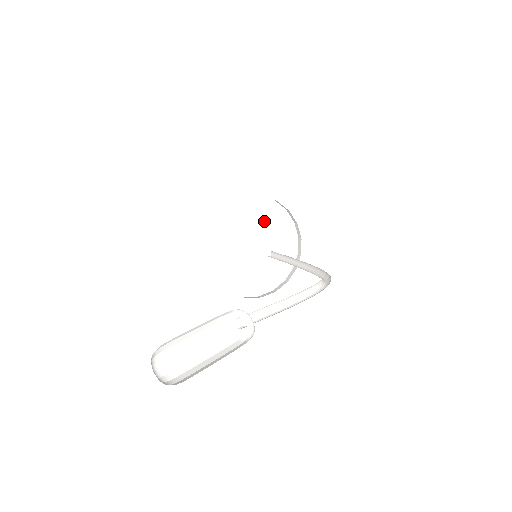
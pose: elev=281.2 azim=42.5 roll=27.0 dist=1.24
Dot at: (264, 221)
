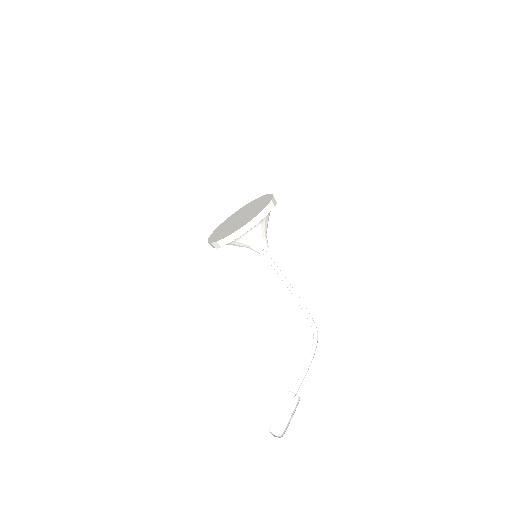
Dot at: (255, 205)
